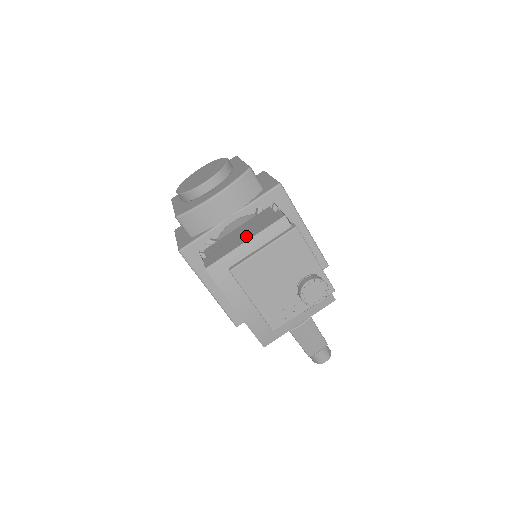
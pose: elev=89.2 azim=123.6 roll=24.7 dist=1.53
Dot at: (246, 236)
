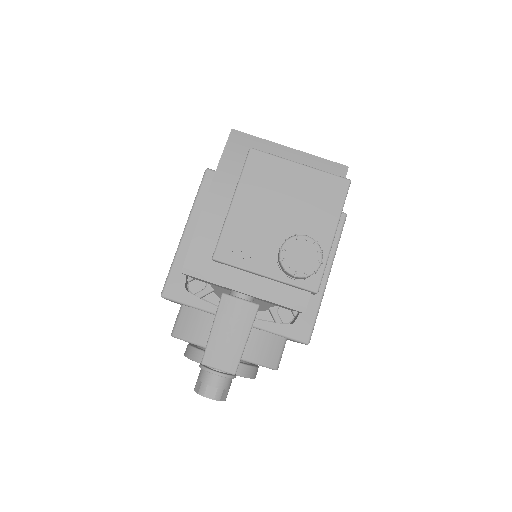
Dot at: occluded
